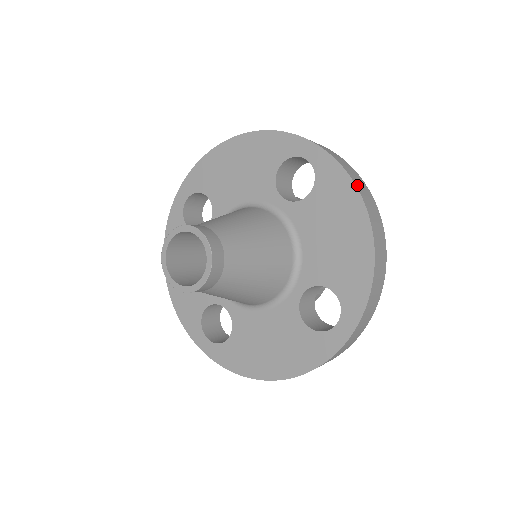
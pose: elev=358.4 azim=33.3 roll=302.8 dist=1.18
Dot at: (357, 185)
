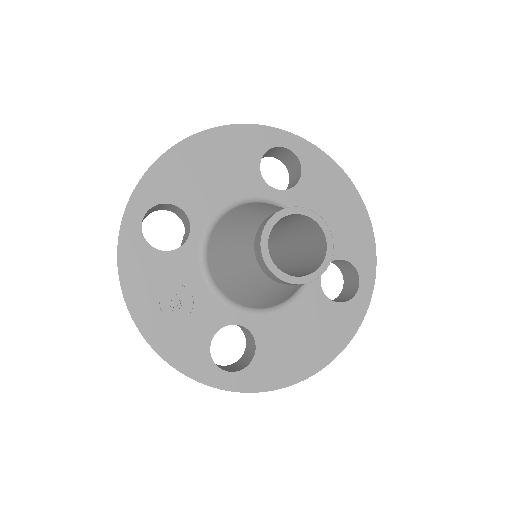
Dot at: (336, 165)
